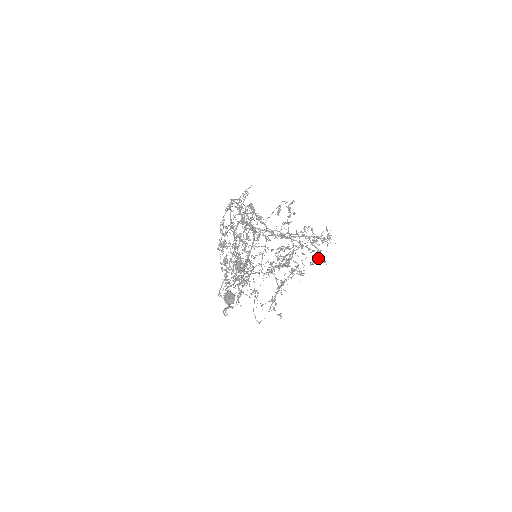
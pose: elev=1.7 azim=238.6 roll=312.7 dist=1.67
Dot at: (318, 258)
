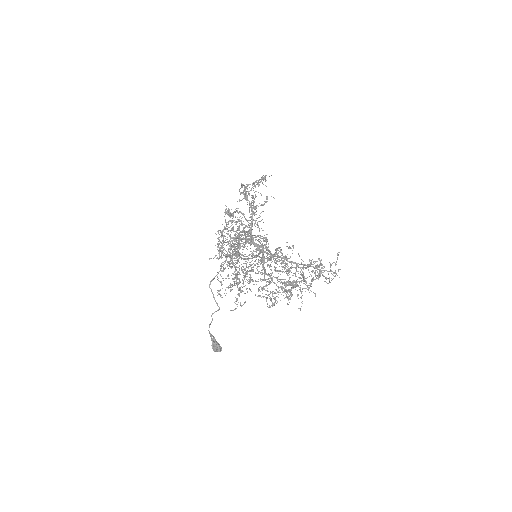
Dot at: occluded
